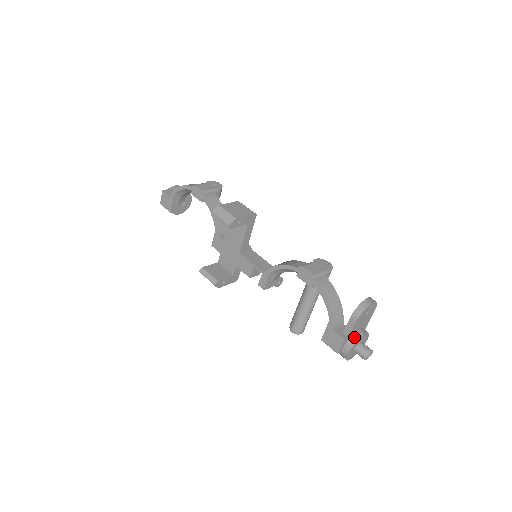
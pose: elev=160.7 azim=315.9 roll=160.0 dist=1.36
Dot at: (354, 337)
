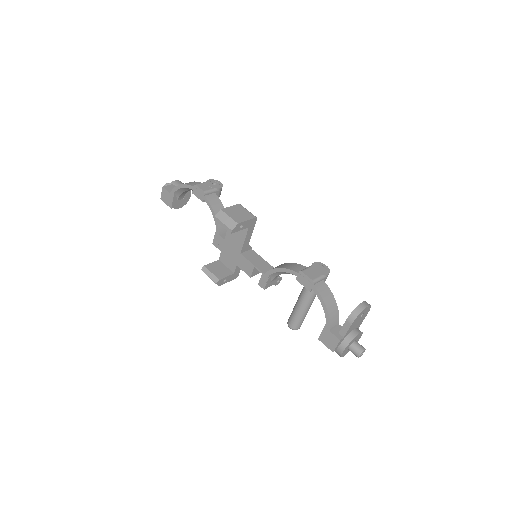
Dot at: (349, 337)
